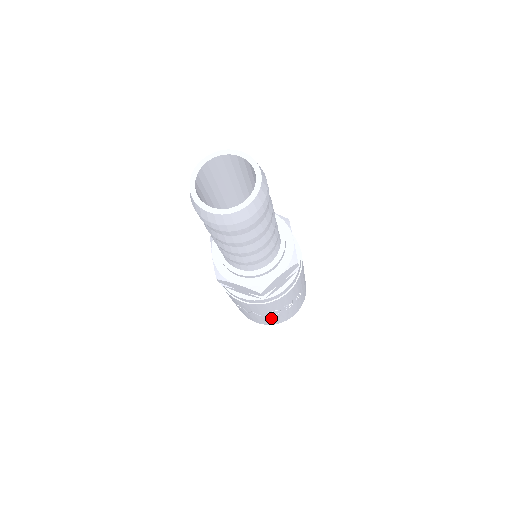
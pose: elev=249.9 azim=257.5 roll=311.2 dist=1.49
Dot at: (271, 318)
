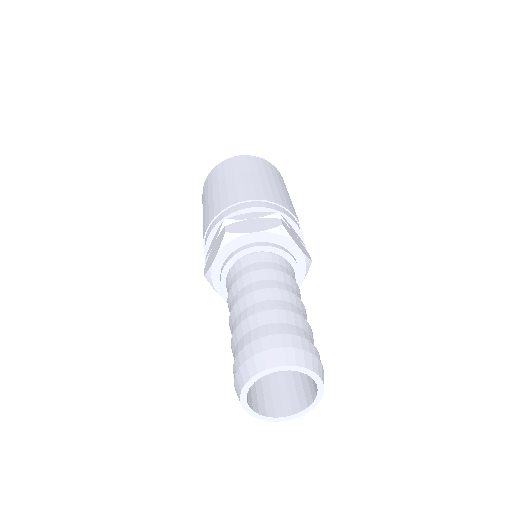
Dot at: occluded
